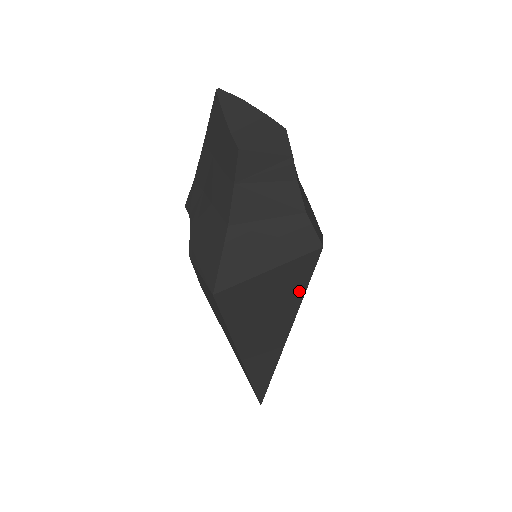
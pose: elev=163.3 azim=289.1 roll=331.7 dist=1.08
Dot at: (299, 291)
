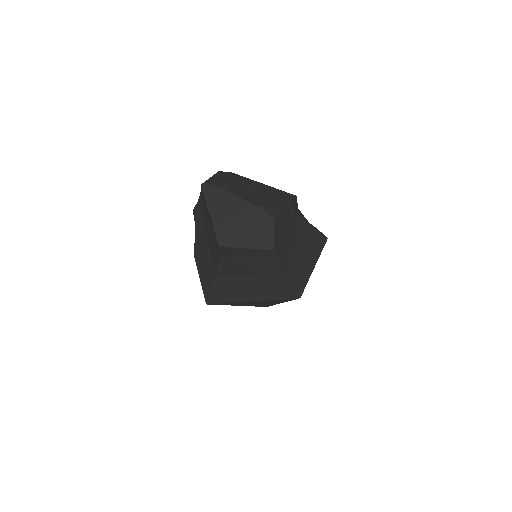
Dot at: occluded
